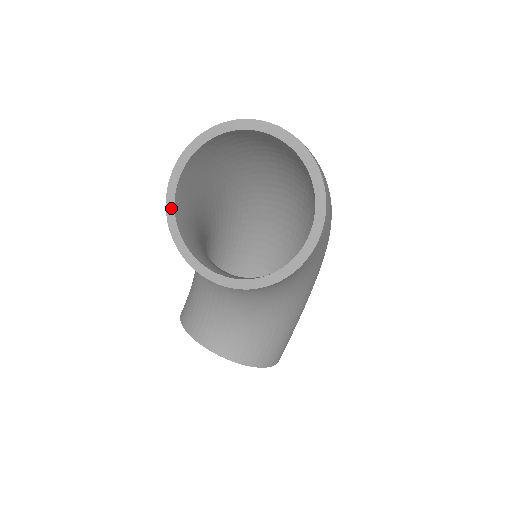
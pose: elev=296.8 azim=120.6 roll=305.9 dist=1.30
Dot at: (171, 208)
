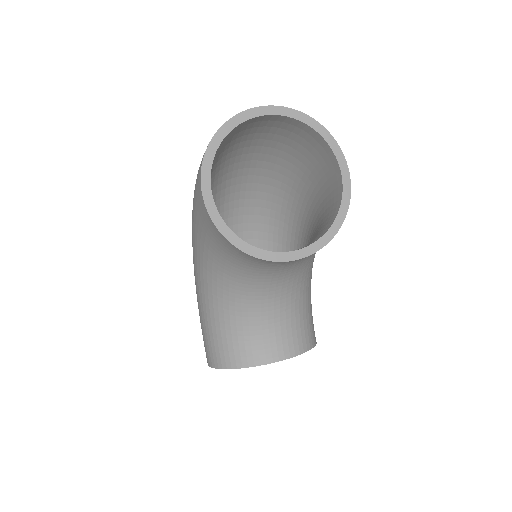
Dot at: (223, 226)
